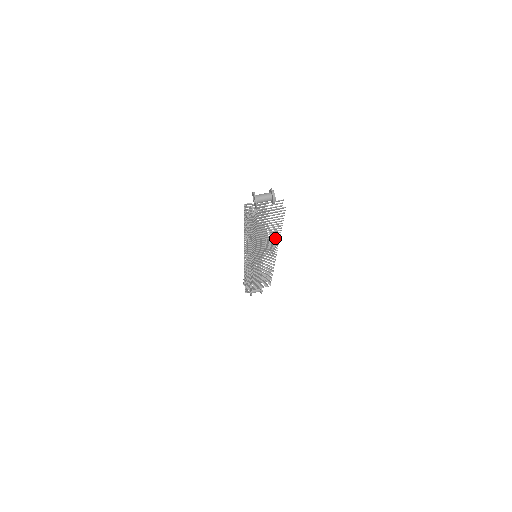
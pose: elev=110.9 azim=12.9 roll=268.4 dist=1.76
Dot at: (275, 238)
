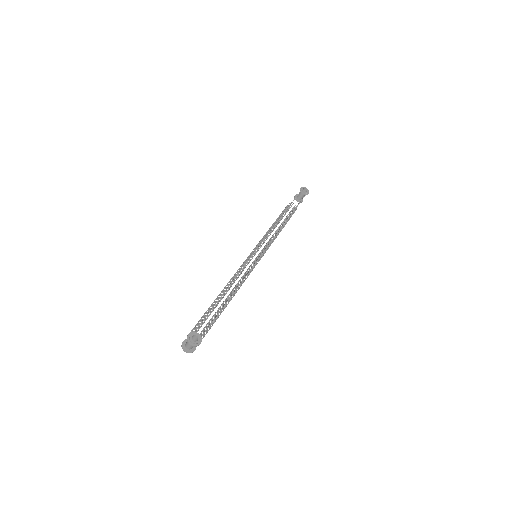
Dot at: (248, 260)
